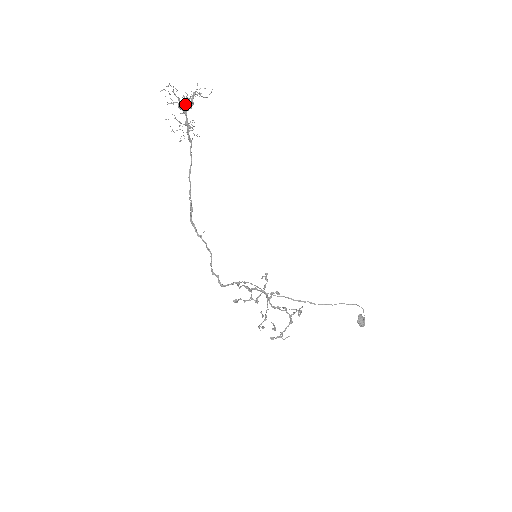
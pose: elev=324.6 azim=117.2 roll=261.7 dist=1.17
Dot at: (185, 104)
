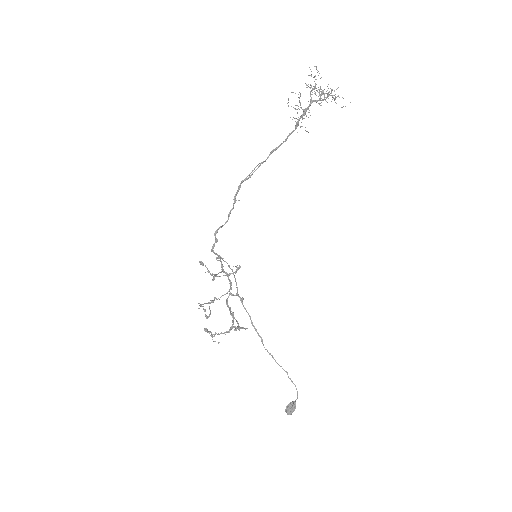
Dot at: occluded
